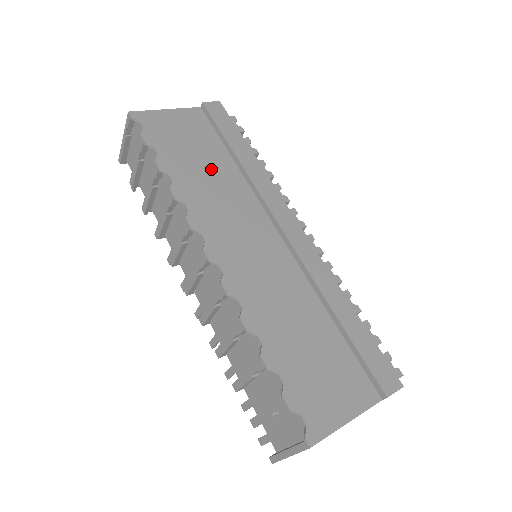
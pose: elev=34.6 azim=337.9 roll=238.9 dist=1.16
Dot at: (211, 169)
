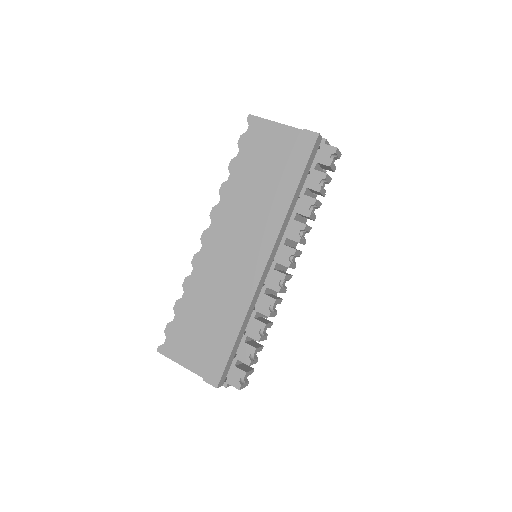
Dot at: (259, 185)
